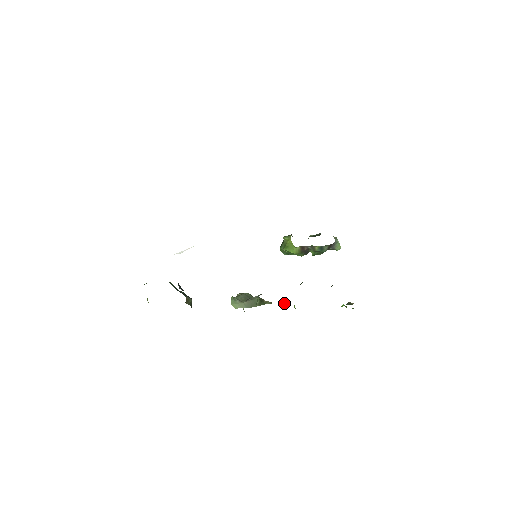
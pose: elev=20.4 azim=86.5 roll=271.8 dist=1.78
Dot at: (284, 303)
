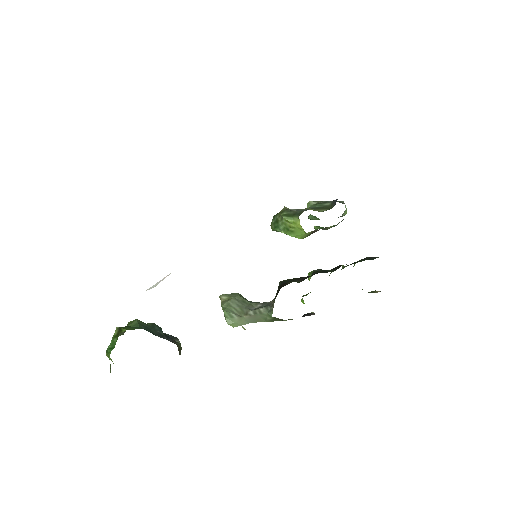
Dot at: (305, 314)
